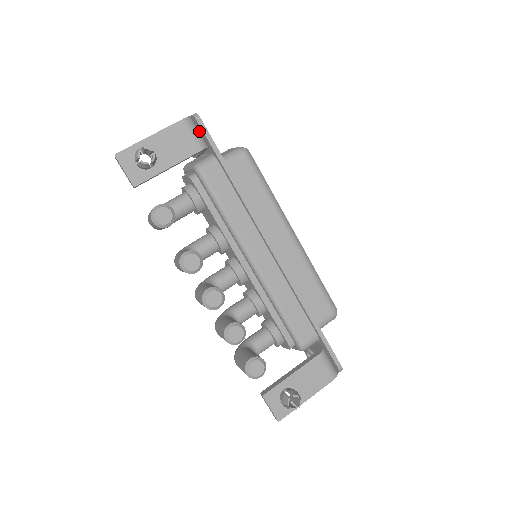
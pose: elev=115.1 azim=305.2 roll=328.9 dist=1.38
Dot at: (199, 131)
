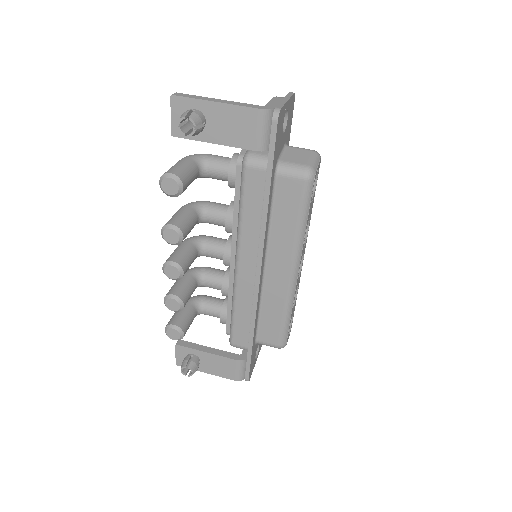
Dot at: (271, 129)
